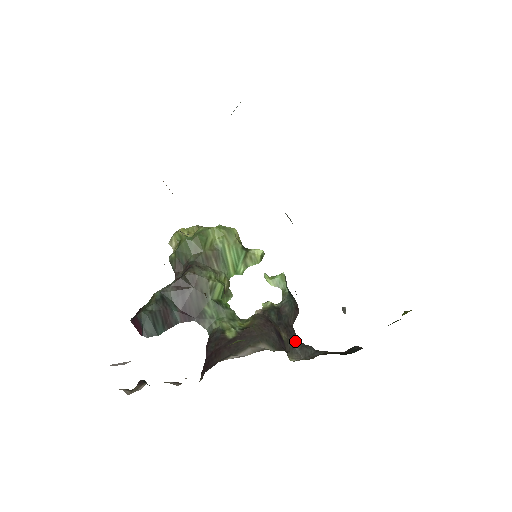
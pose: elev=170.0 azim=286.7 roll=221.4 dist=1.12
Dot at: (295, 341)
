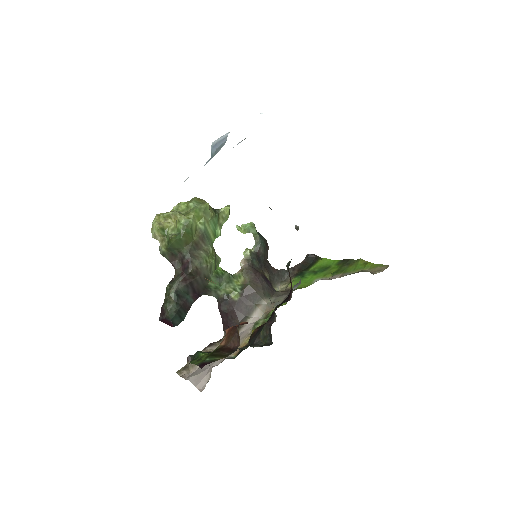
Dot at: (273, 272)
